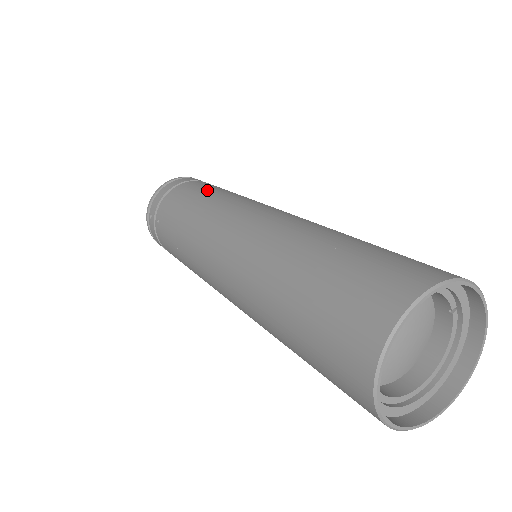
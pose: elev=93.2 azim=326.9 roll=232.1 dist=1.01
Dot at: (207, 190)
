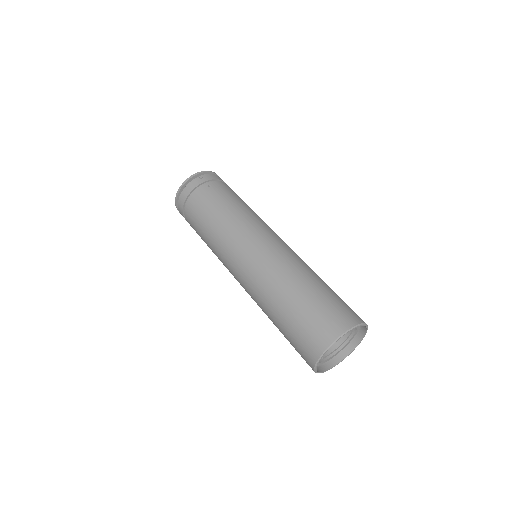
Dot at: (206, 219)
